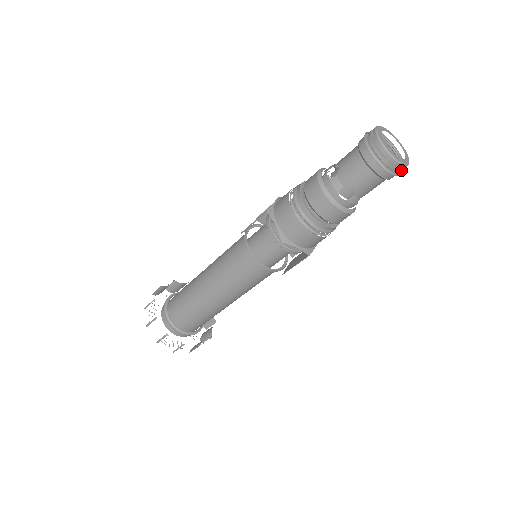
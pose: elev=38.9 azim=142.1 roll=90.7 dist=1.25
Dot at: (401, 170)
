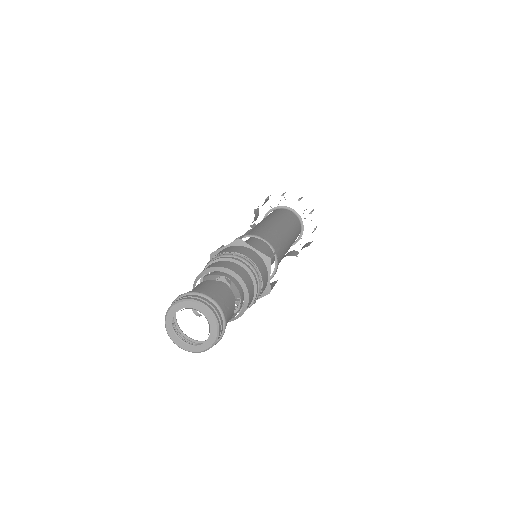
Dot at: (220, 336)
